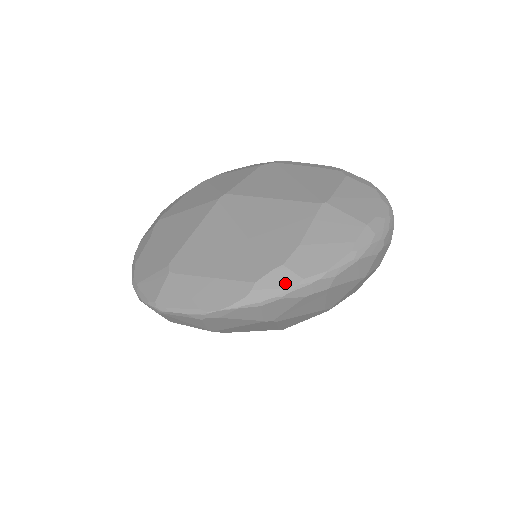
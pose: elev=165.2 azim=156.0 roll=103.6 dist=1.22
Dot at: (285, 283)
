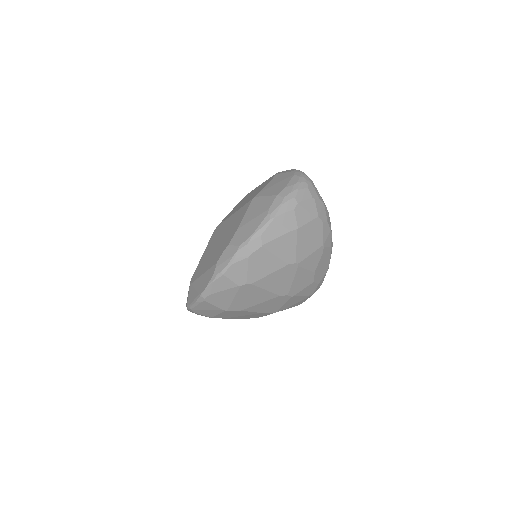
Dot at: (231, 254)
